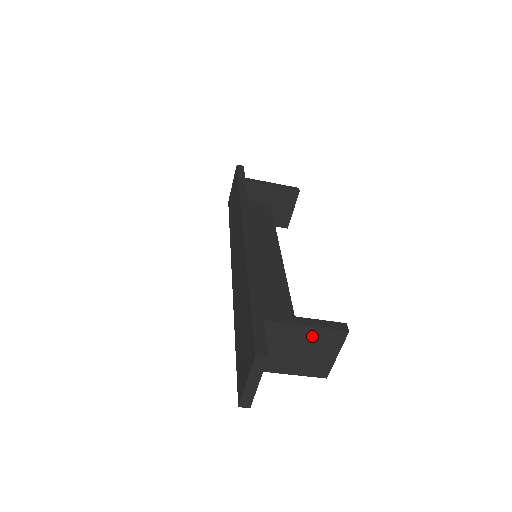
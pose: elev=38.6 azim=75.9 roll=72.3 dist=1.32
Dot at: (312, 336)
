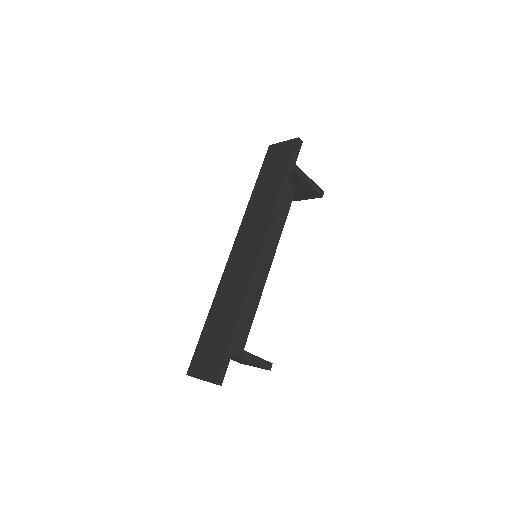
Dot at: (250, 363)
